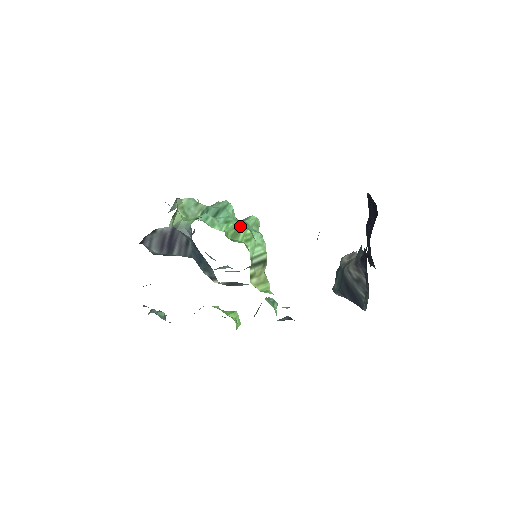
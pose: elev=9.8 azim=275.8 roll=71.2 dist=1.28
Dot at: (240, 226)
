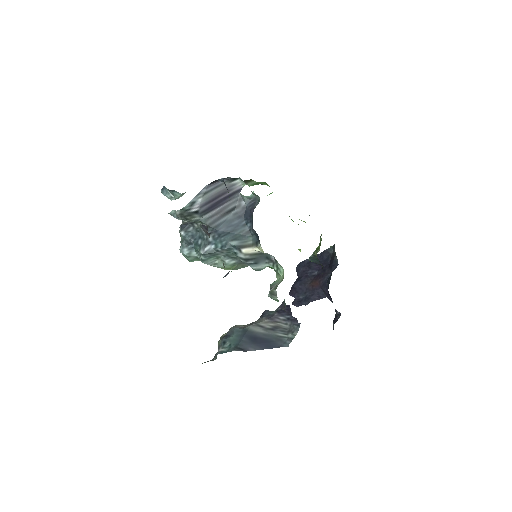
Dot at: occluded
